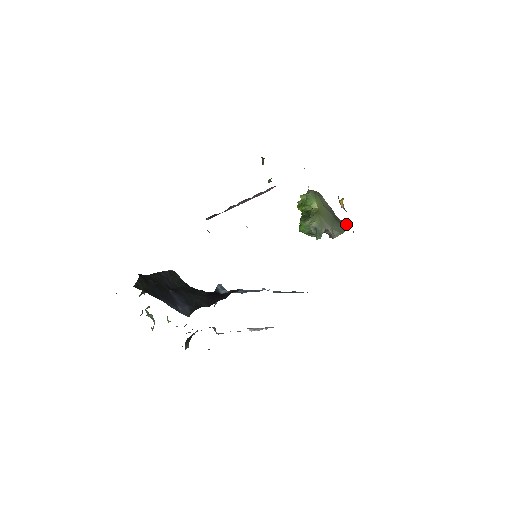
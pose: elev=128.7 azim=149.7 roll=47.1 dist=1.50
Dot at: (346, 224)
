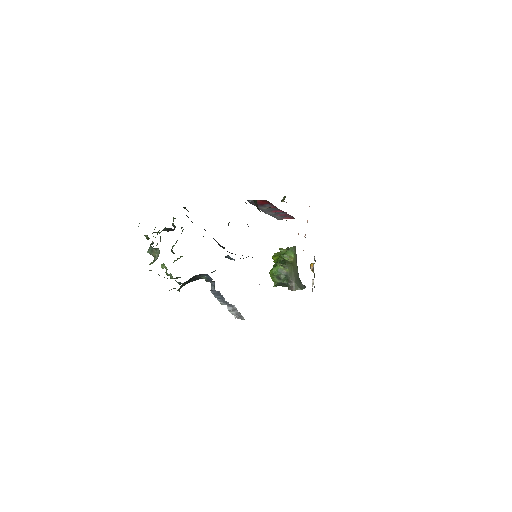
Dot at: (305, 286)
